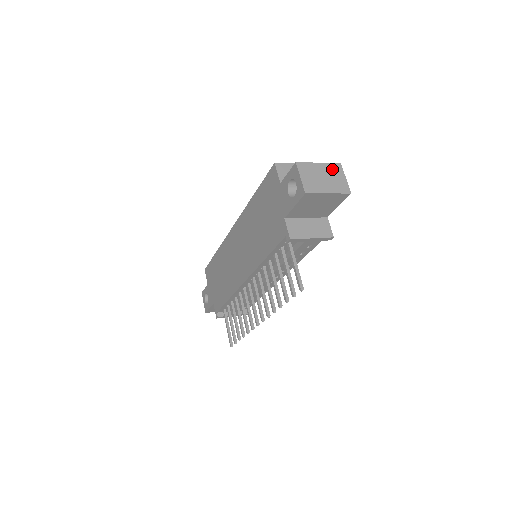
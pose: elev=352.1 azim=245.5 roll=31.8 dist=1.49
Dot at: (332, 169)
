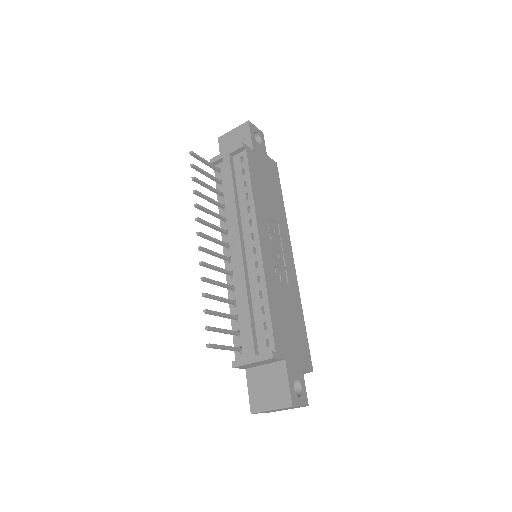
Dot at: occluded
